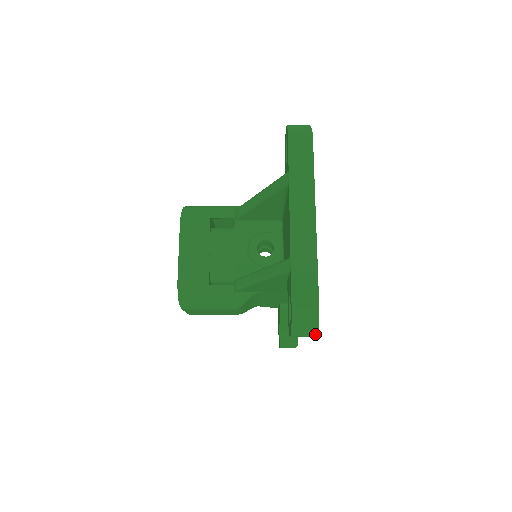
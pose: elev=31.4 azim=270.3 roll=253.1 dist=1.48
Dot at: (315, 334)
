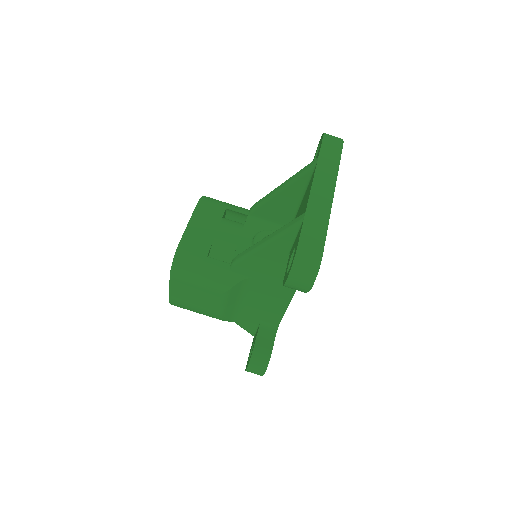
Dot at: (312, 282)
